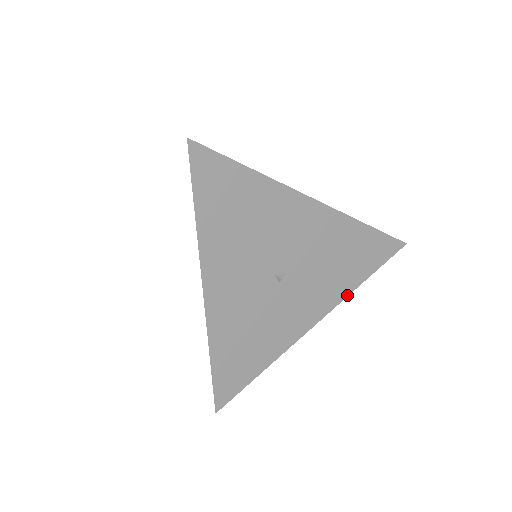
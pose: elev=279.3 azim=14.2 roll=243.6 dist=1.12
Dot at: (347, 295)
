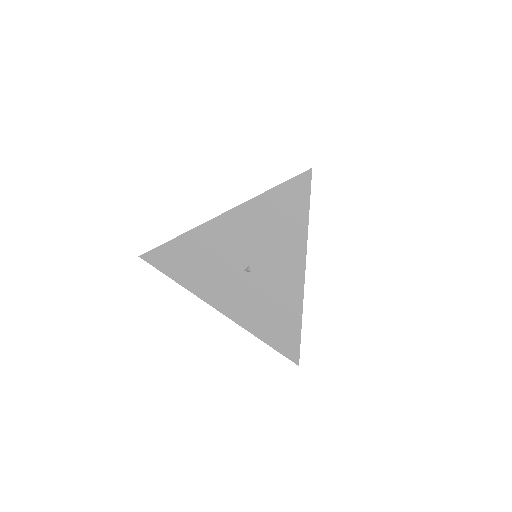
Dot at: (306, 239)
